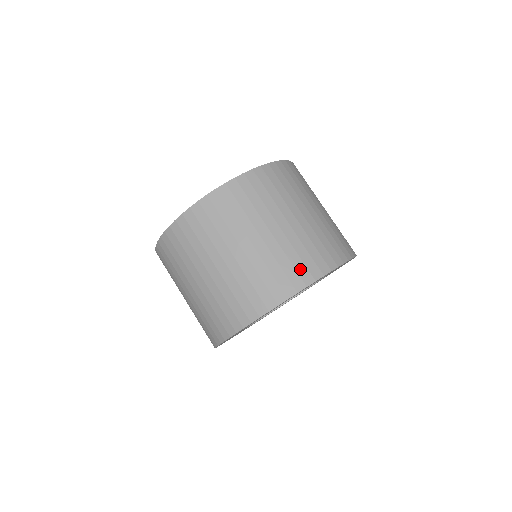
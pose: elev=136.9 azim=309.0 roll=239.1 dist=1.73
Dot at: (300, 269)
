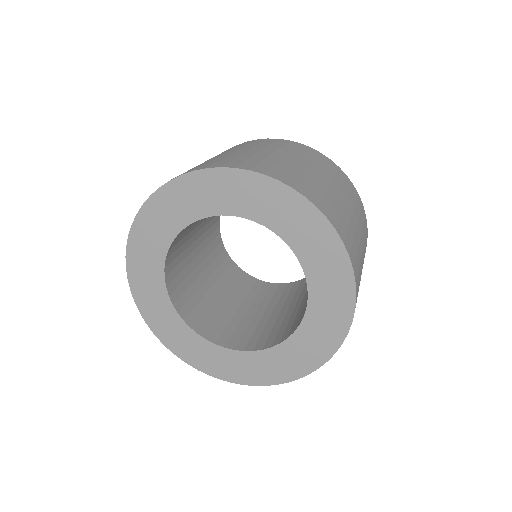
Dot at: (234, 162)
